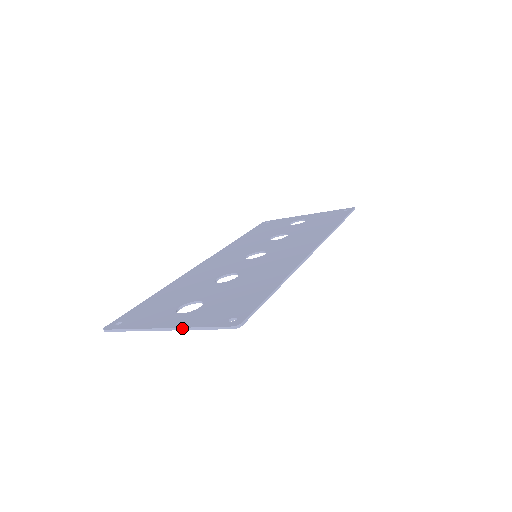
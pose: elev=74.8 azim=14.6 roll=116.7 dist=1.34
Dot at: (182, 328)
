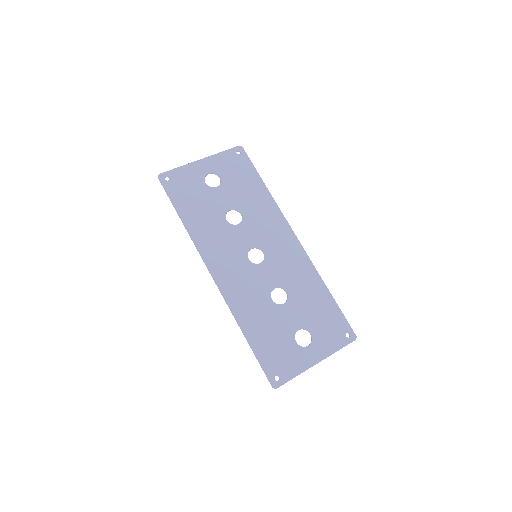
Dot at: occluded
